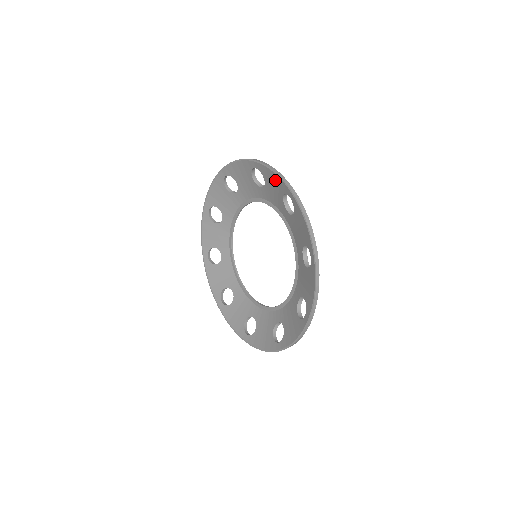
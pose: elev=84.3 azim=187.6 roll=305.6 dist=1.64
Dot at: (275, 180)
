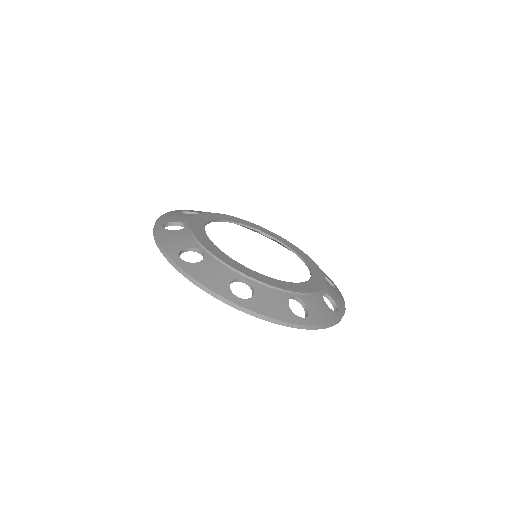
Dot at: occluded
